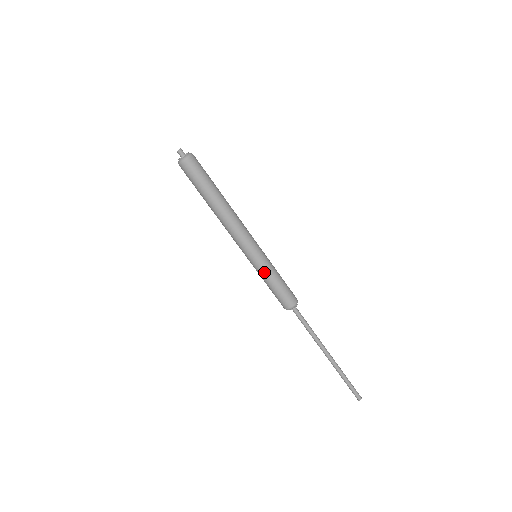
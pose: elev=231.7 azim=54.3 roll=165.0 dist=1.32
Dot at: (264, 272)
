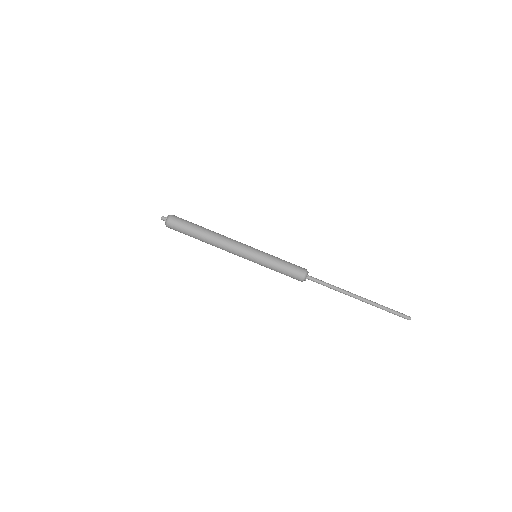
Dot at: (266, 265)
